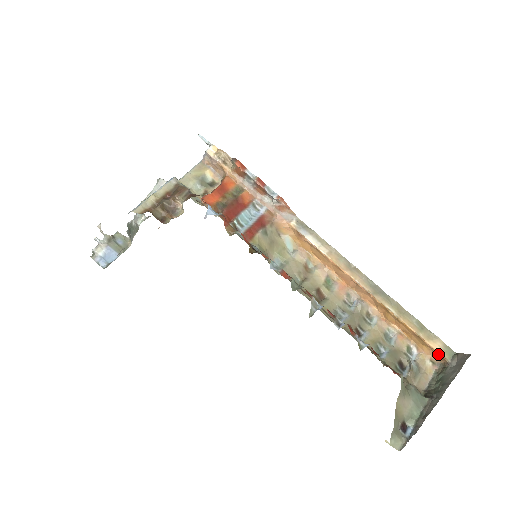
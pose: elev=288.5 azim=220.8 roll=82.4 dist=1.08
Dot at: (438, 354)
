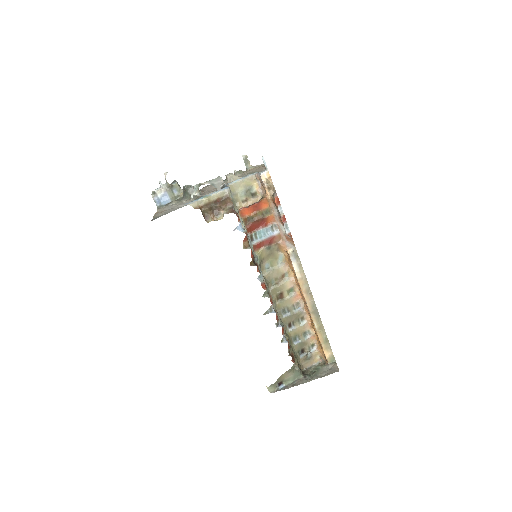
Dot at: (325, 357)
